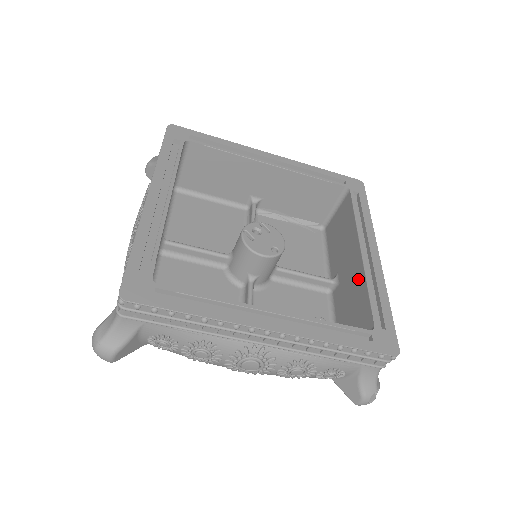
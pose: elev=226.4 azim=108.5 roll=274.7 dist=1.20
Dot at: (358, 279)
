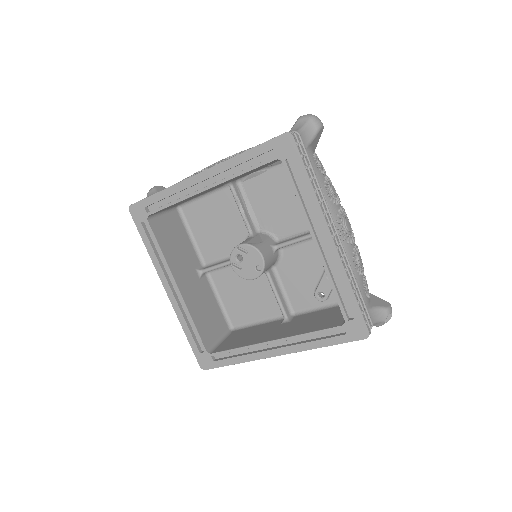
Dot at: occluded
